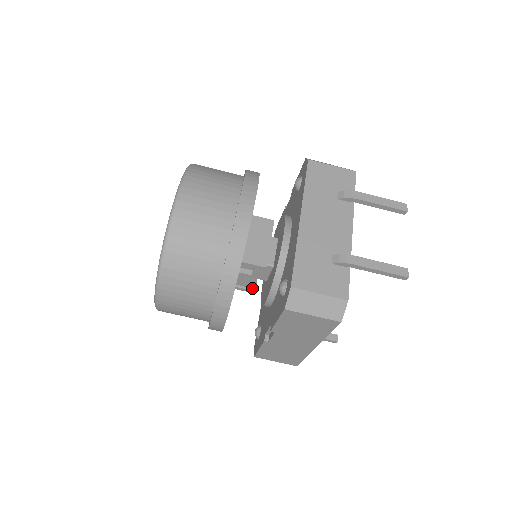
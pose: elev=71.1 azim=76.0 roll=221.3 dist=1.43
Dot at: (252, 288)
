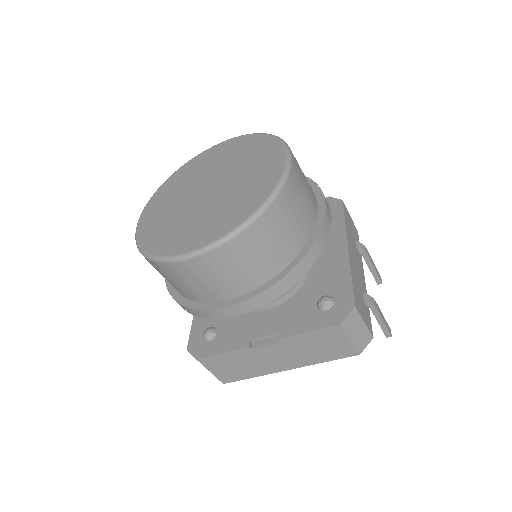
Dot at: occluded
